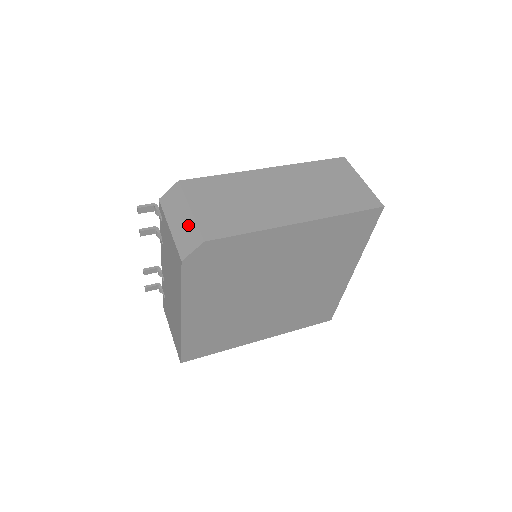
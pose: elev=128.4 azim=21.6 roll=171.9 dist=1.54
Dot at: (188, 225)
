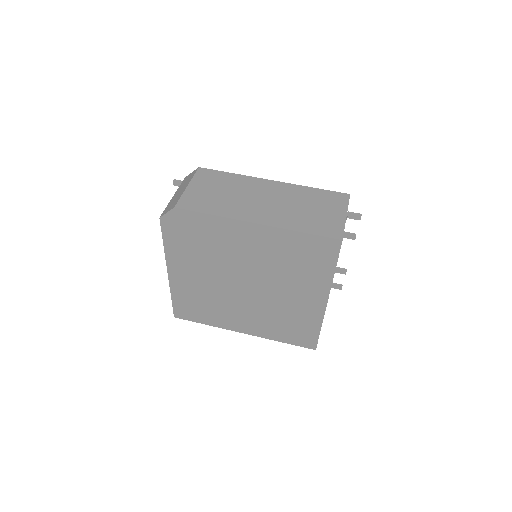
Dot at: (178, 196)
